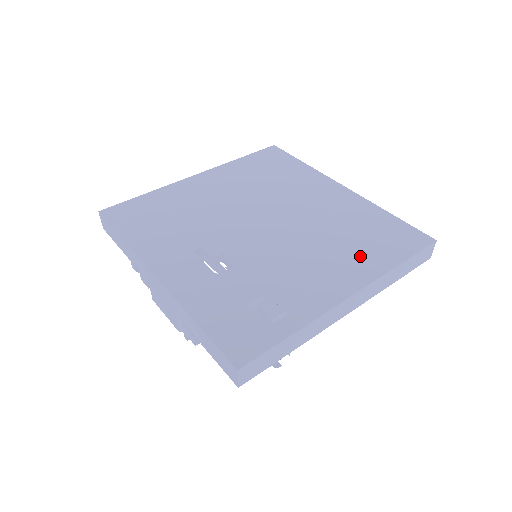
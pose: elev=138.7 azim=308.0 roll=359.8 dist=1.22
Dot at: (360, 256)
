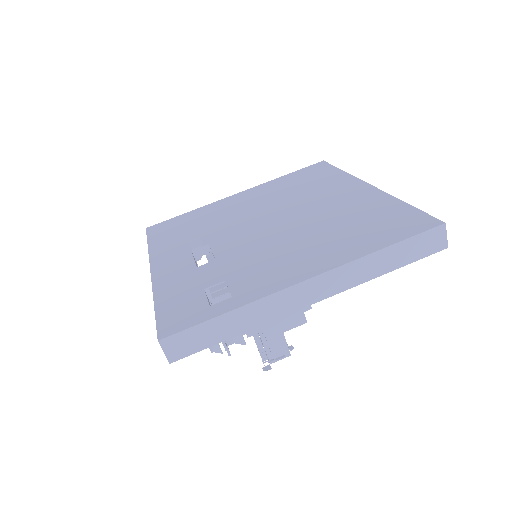
Dot at: (342, 244)
